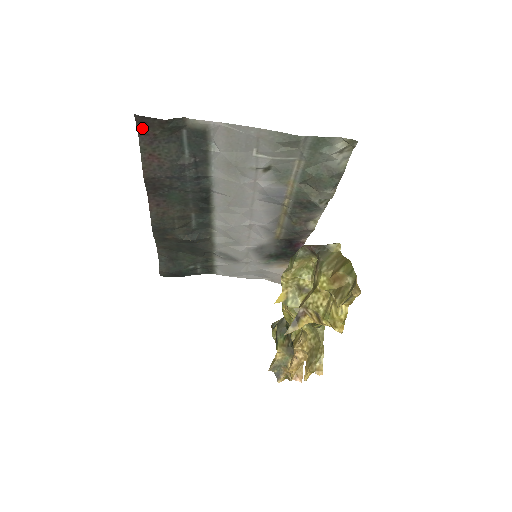
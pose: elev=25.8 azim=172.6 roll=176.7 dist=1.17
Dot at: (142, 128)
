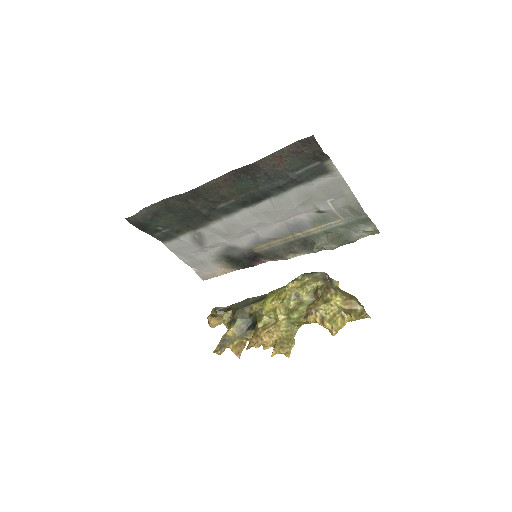
Dot at: (302, 143)
